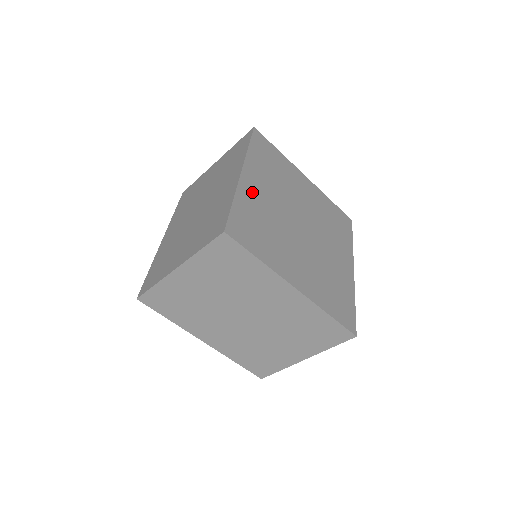
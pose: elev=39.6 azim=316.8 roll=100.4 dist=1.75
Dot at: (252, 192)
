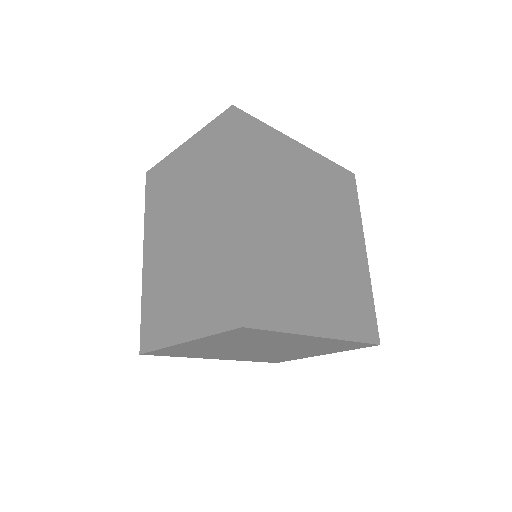
Dot at: (255, 231)
